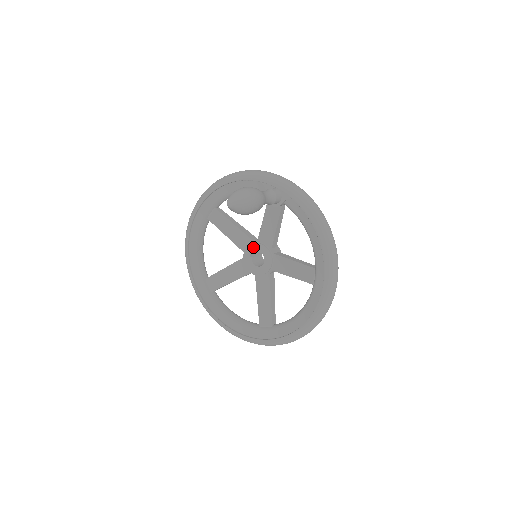
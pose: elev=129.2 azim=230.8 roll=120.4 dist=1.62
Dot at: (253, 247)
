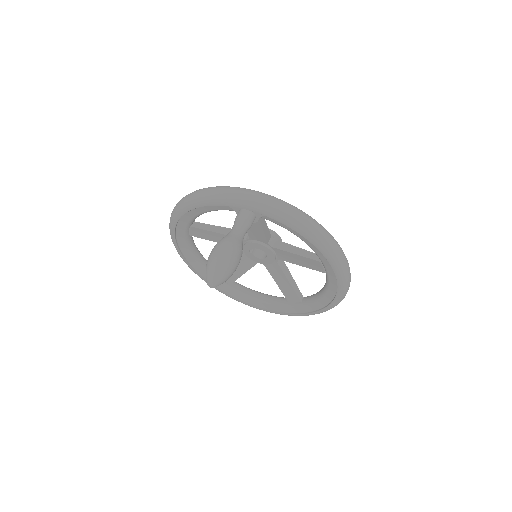
Dot at: (248, 246)
